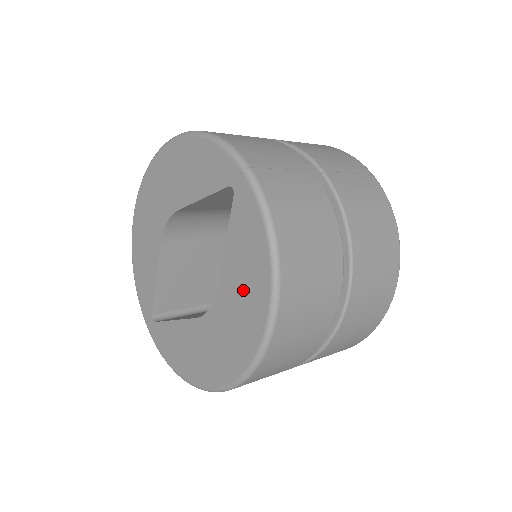
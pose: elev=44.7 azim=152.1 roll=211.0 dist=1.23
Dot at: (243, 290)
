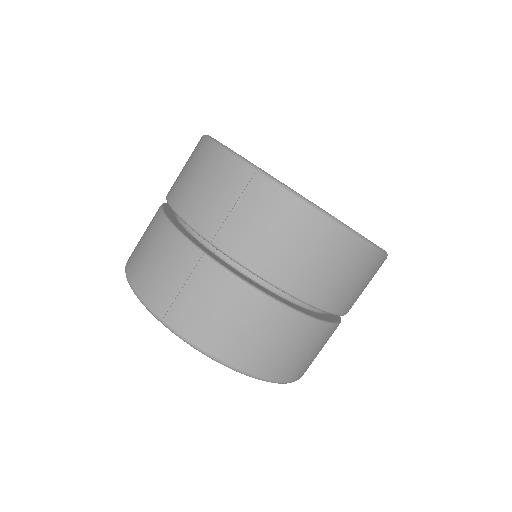
Dot at: occluded
